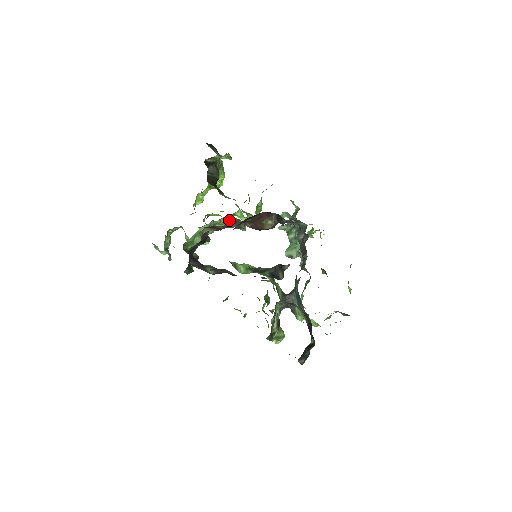
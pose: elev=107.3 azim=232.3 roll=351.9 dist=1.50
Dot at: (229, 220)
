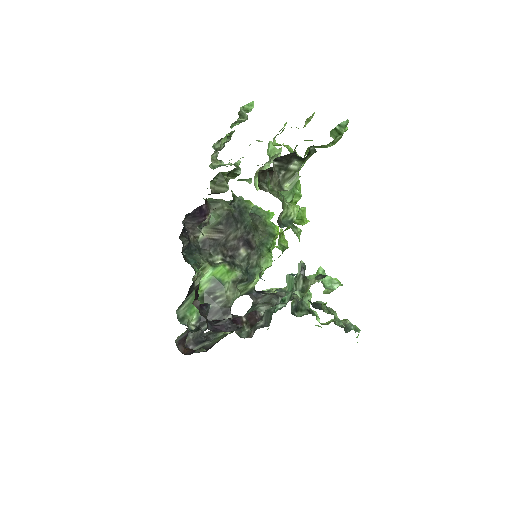
Dot at: occluded
